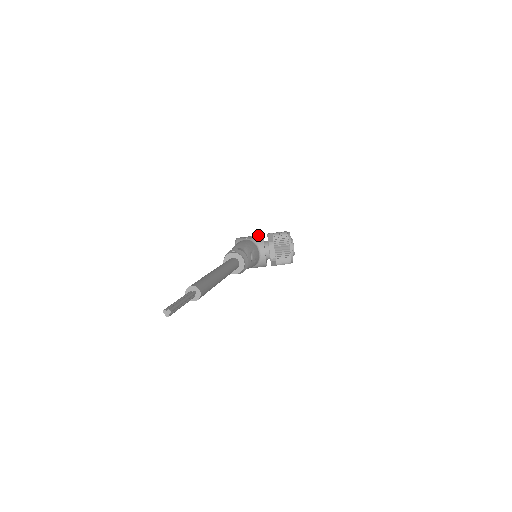
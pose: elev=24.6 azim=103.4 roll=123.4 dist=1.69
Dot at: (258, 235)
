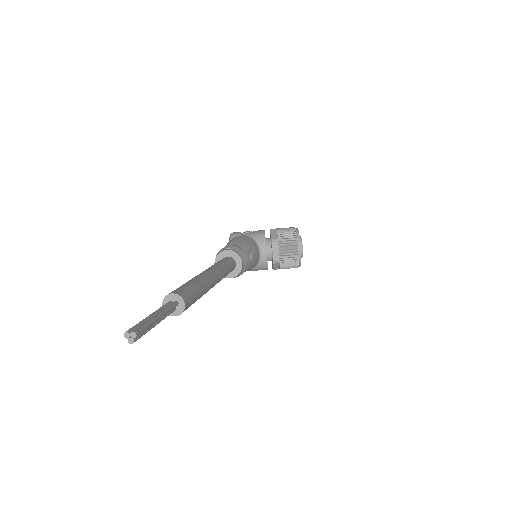
Dot at: (258, 230)
